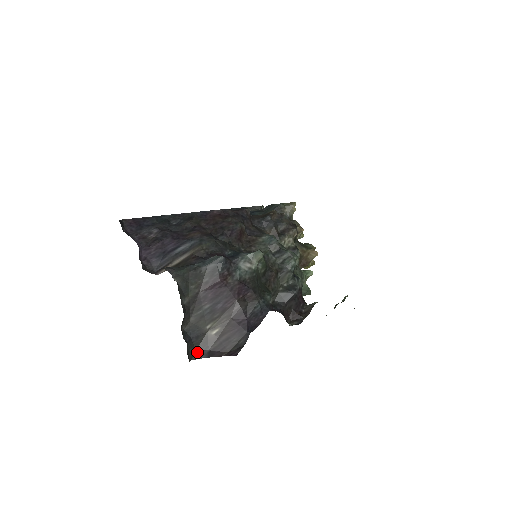
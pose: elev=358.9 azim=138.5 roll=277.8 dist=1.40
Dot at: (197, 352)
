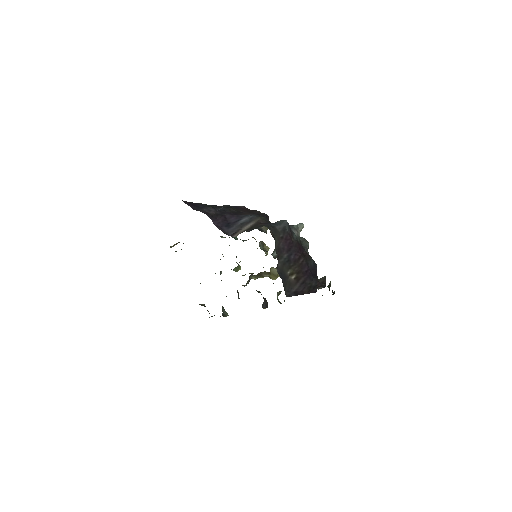
Dot at: (286, 292)
